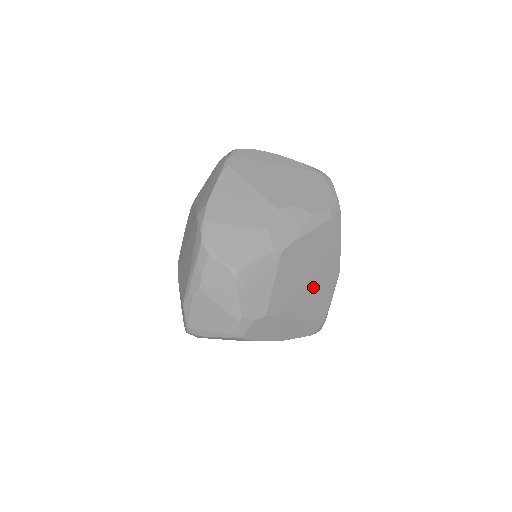
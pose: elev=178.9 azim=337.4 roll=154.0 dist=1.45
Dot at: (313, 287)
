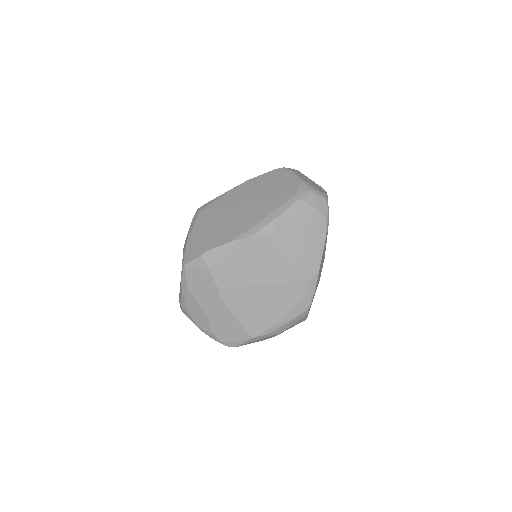
Dot at: occluded
